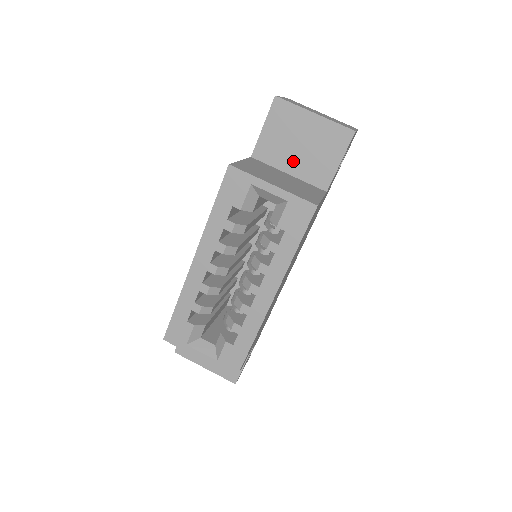
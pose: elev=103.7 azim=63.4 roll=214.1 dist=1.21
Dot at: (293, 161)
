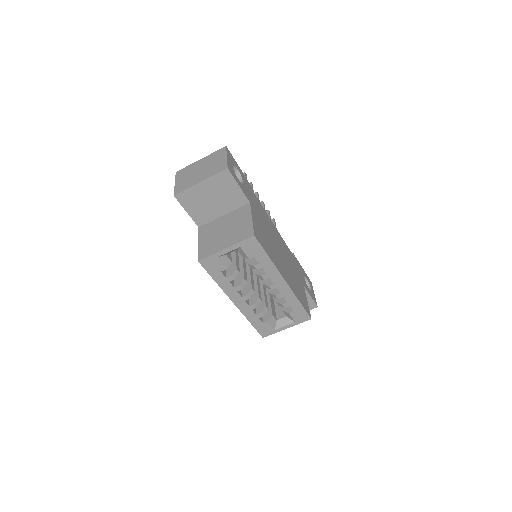
Dot at: (218, 209)
